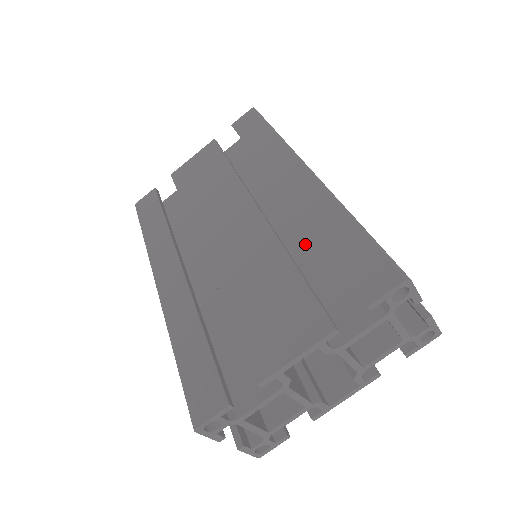
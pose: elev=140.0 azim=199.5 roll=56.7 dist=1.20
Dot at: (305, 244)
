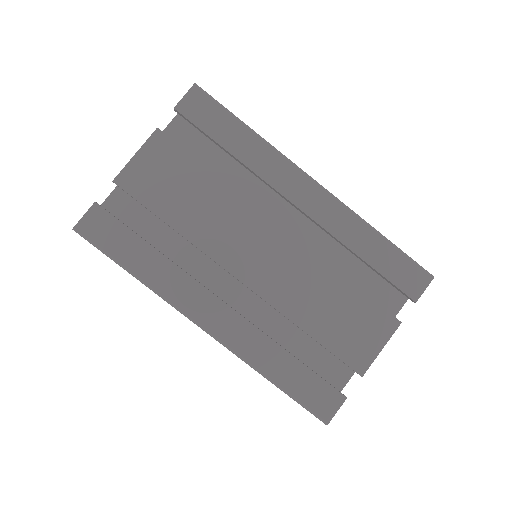
Dot at: (326, 250)
